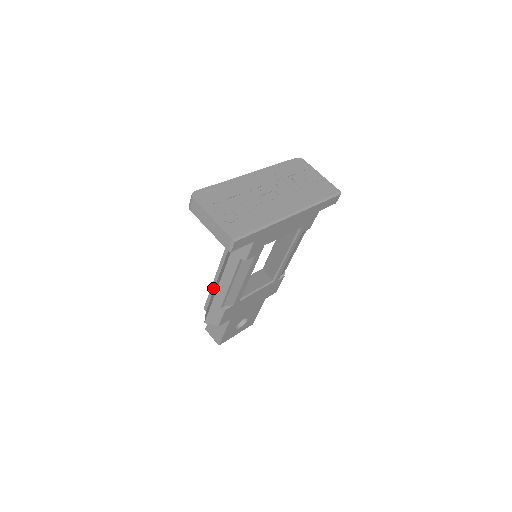
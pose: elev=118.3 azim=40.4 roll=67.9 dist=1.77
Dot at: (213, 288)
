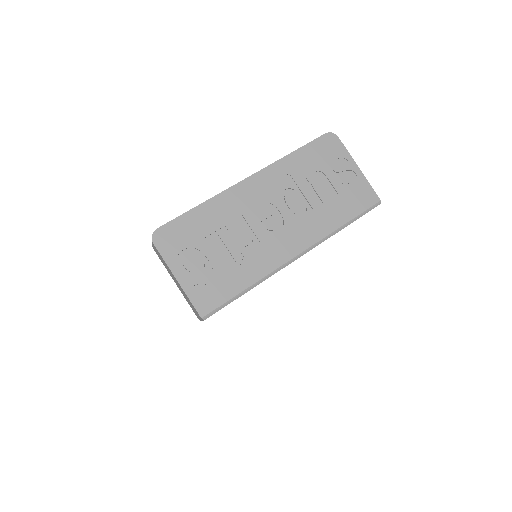
Dot at: occluded
